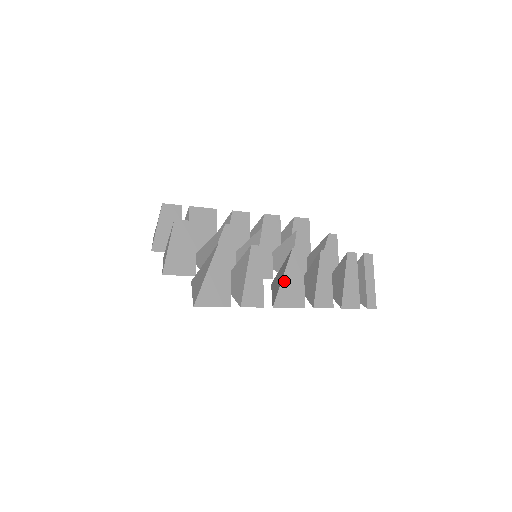
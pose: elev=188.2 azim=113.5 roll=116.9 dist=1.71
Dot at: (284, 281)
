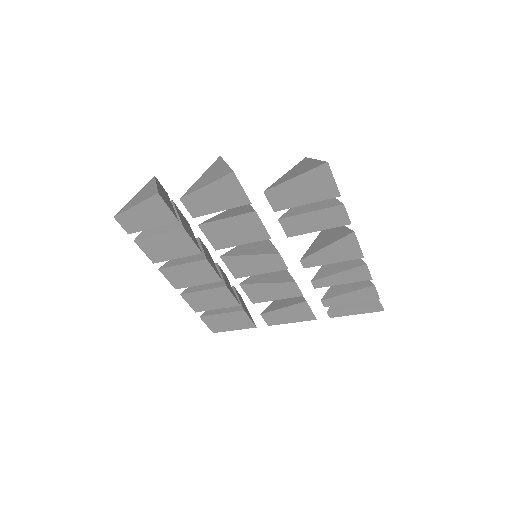
Dot at: occluded
